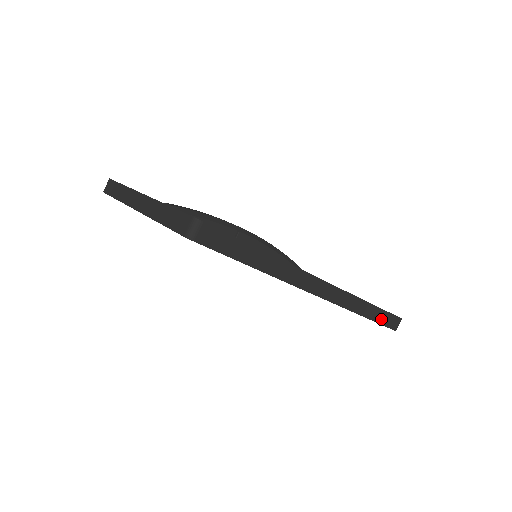
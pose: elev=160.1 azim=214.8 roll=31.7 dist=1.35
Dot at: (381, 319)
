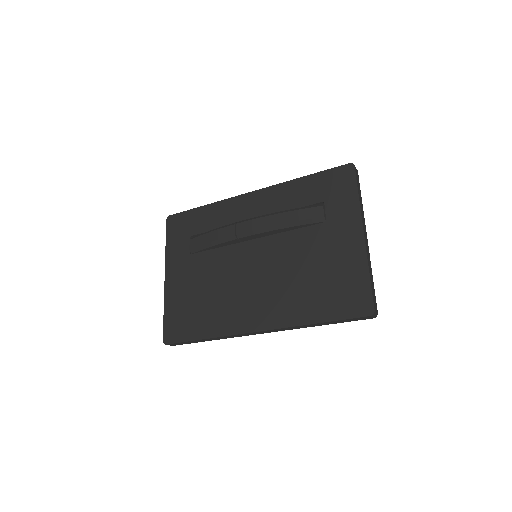
Dot at: (343, 321)
